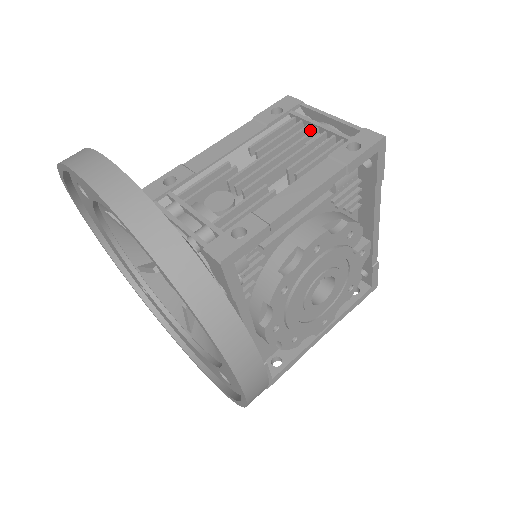
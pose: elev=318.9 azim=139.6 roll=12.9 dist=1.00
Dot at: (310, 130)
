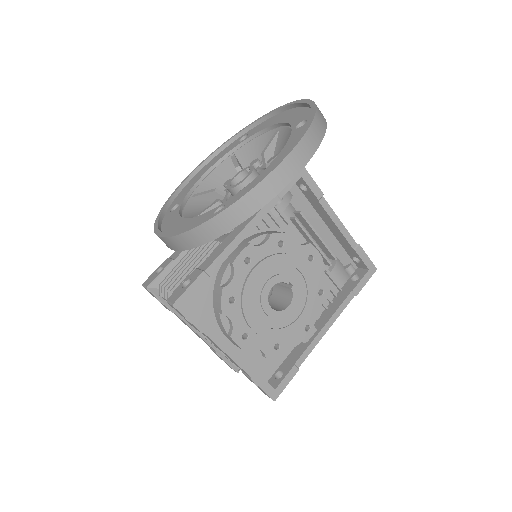
Dot at: occluded
